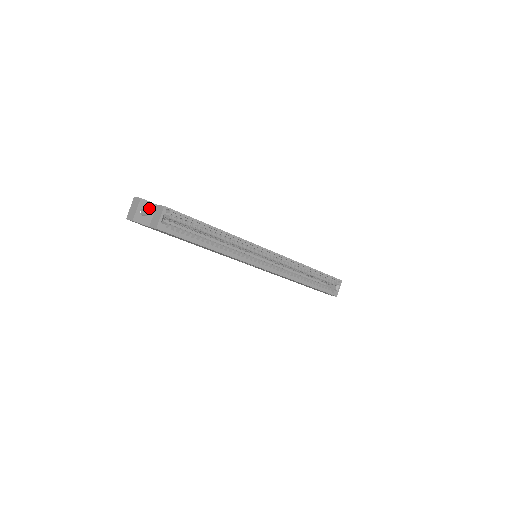
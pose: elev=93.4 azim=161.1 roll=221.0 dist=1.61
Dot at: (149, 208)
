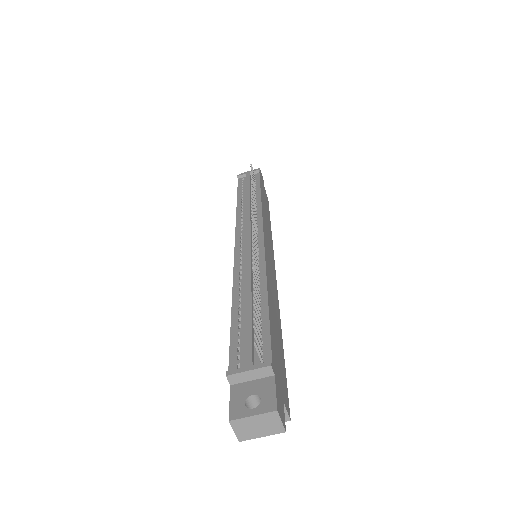
Dot at: occluded
